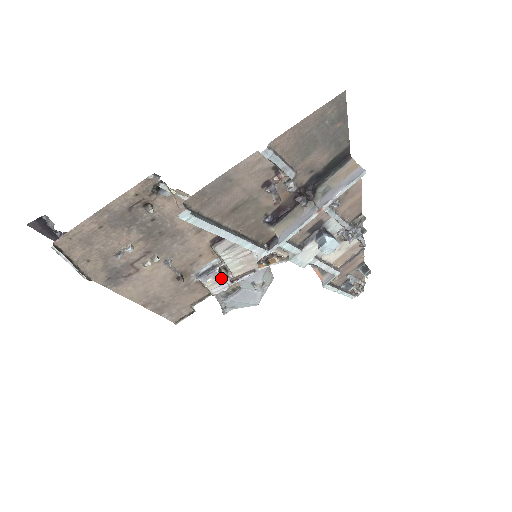
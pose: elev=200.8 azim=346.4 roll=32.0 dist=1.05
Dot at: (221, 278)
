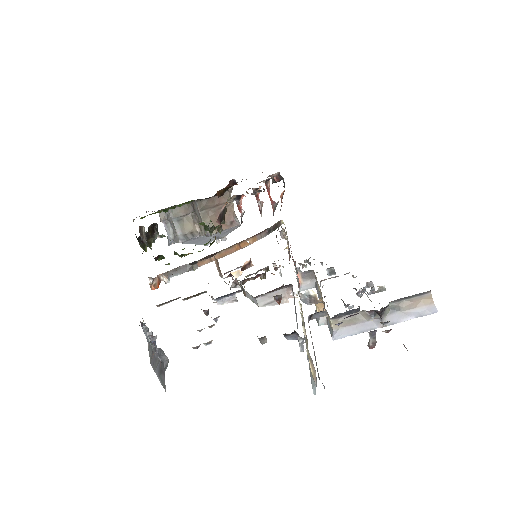
Dot at: (235, 300)
